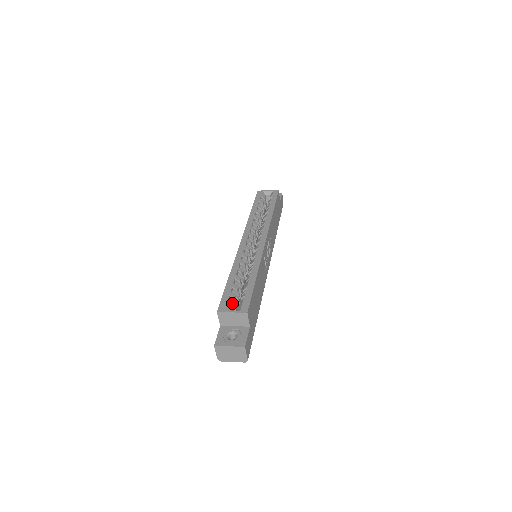
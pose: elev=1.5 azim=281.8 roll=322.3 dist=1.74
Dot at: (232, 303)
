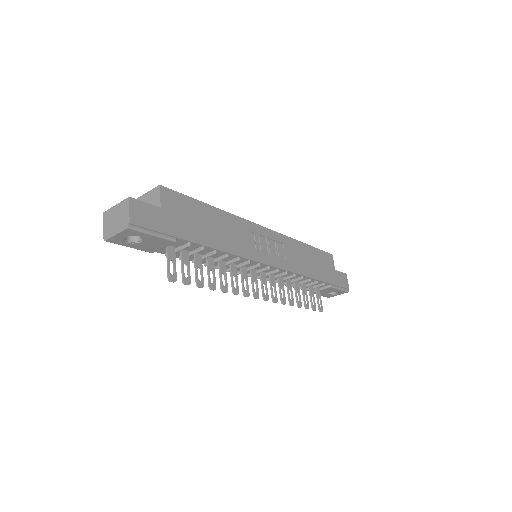
Dot at: occluded
